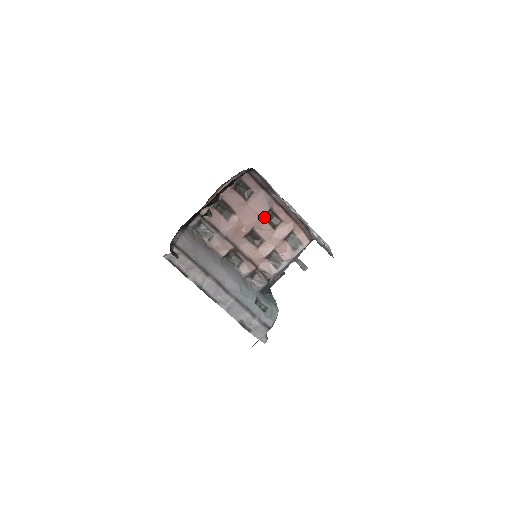
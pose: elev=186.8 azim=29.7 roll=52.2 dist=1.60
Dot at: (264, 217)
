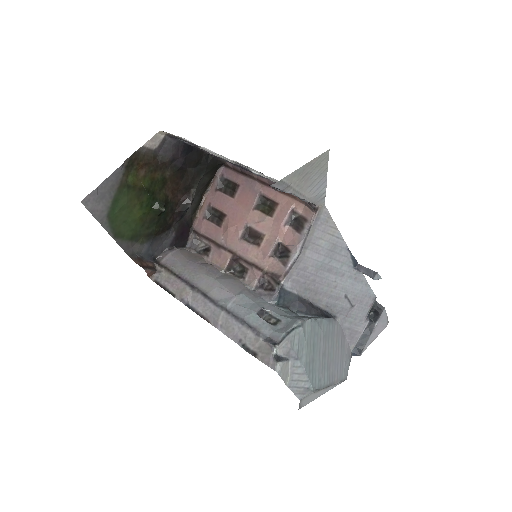
Dot at: (255, 207)
